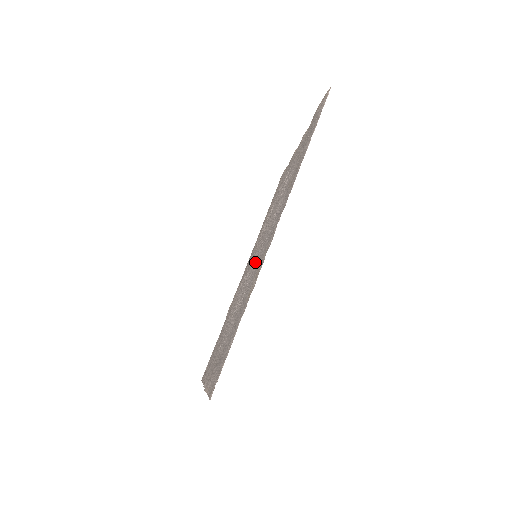
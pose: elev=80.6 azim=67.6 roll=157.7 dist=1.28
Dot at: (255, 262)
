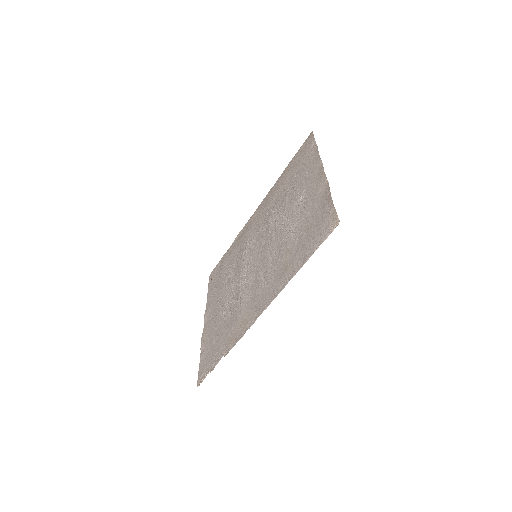
Dot at: (250, 280)
